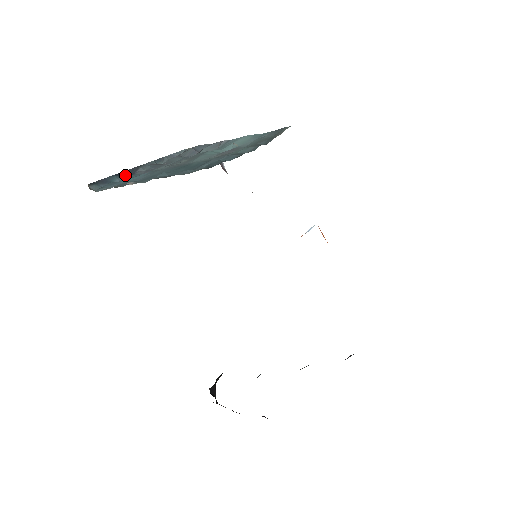
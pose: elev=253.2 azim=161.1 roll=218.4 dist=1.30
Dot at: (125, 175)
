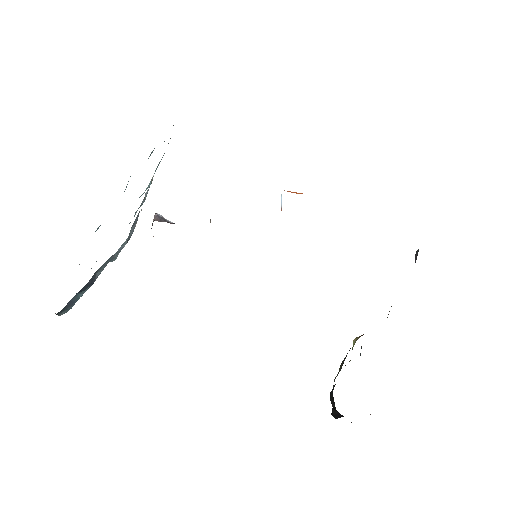
Dot at: (88, 288)
